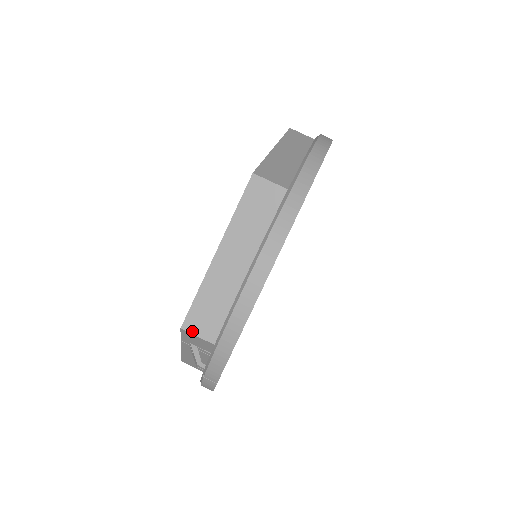
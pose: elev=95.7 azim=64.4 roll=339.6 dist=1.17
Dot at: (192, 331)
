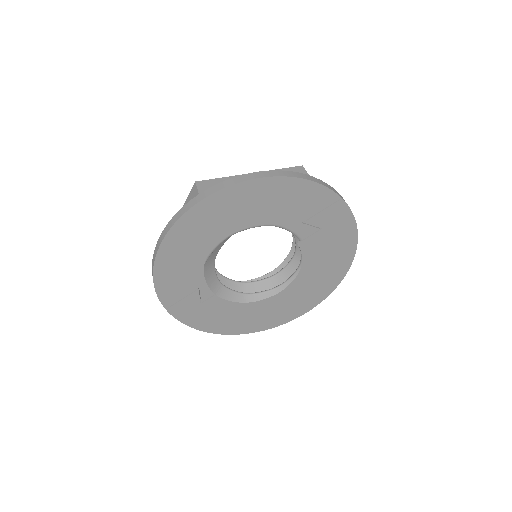
Dot at: occluded
